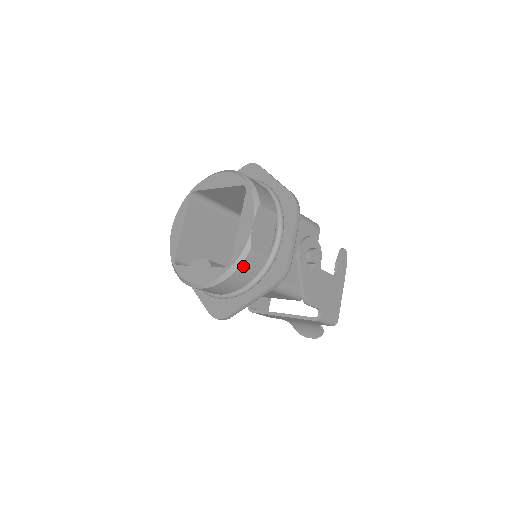
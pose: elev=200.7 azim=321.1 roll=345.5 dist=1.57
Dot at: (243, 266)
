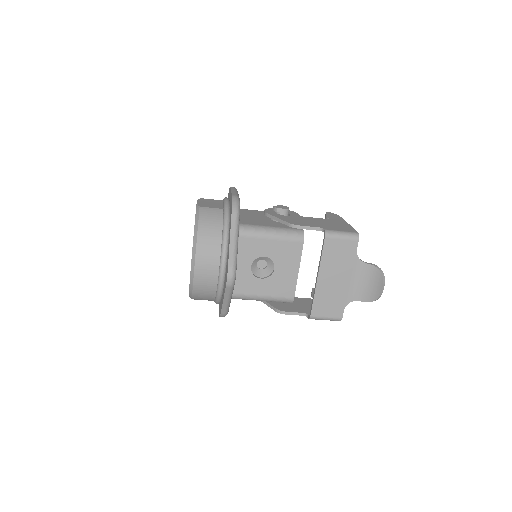
Dot at: (202, 218)
